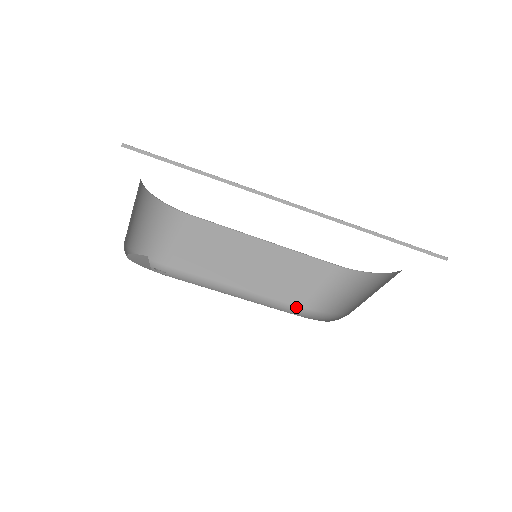
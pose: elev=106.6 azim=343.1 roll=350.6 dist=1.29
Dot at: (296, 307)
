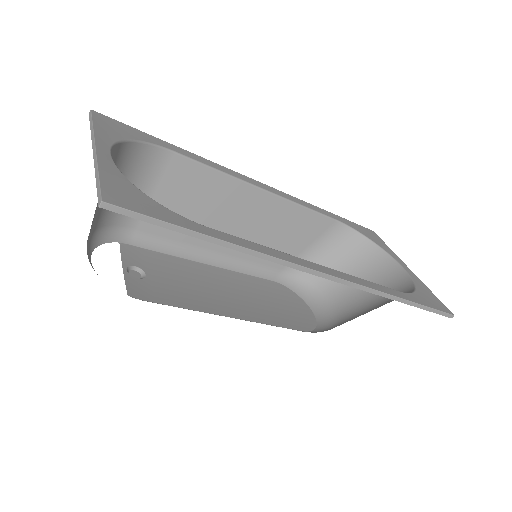
Dot at: (279, 270)
